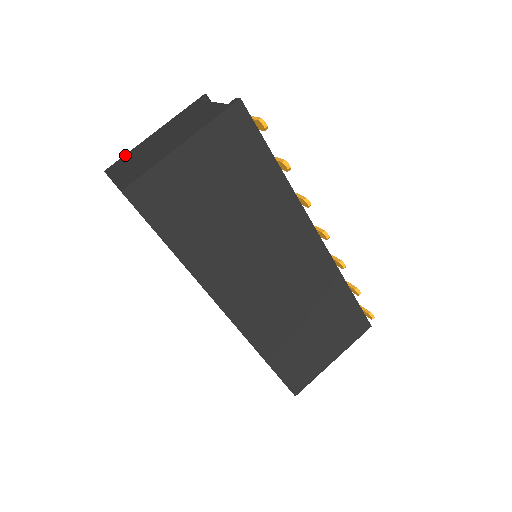
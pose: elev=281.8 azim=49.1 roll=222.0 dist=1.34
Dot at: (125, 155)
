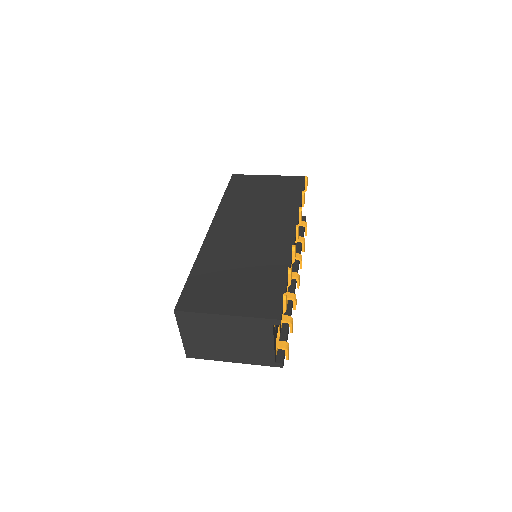
Dot at: occluded
